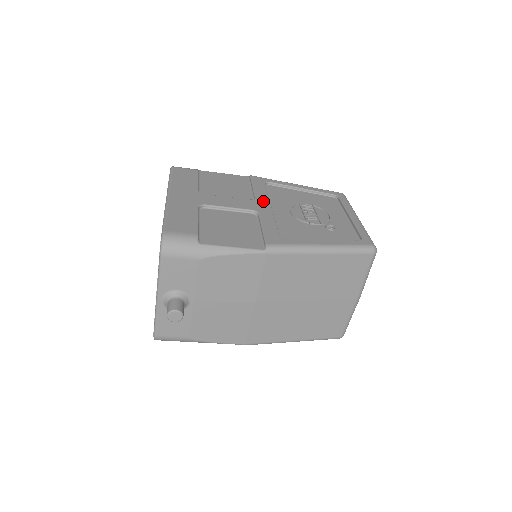
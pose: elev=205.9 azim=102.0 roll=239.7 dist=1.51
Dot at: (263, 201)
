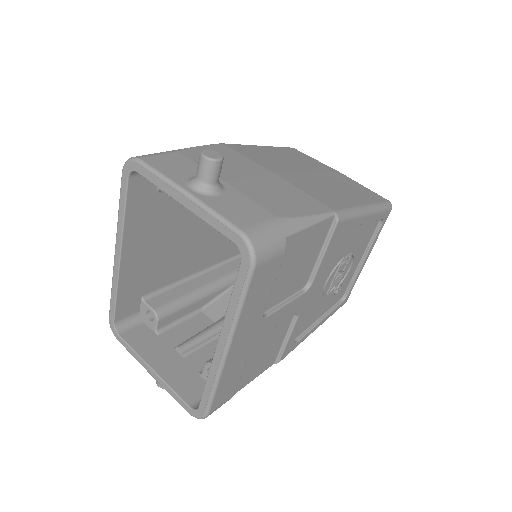
Dot at: (315, 288)
